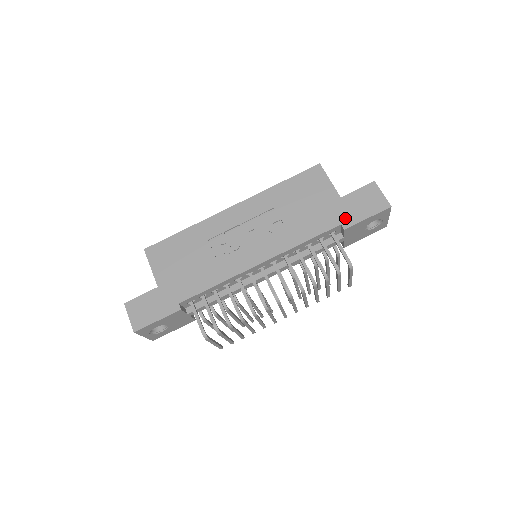
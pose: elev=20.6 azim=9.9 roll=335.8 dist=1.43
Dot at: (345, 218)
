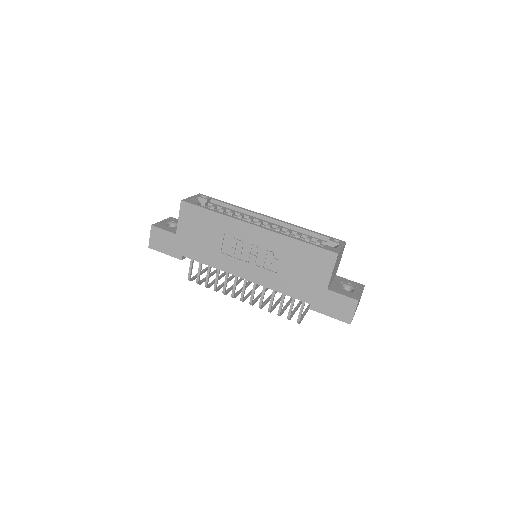
Dot at: (316, 303)
